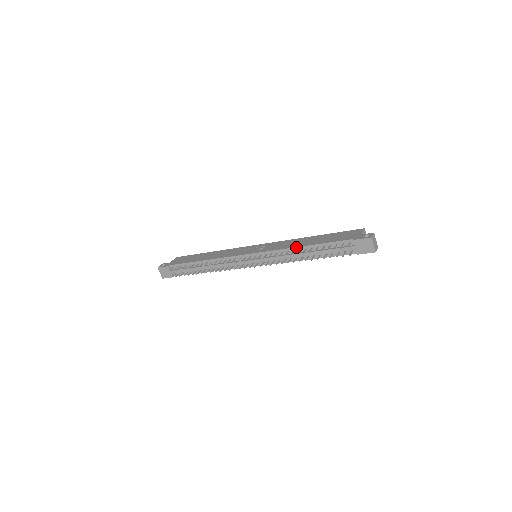
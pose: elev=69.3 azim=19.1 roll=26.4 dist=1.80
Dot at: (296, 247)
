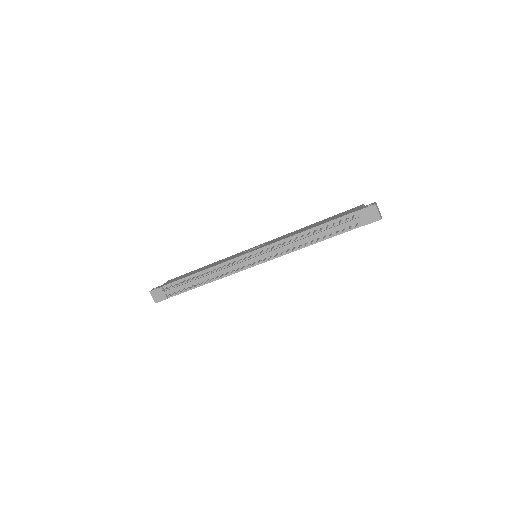
Dot at: (298, 233)
